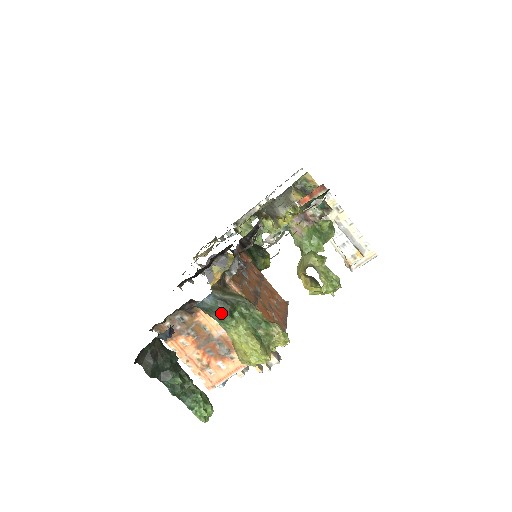
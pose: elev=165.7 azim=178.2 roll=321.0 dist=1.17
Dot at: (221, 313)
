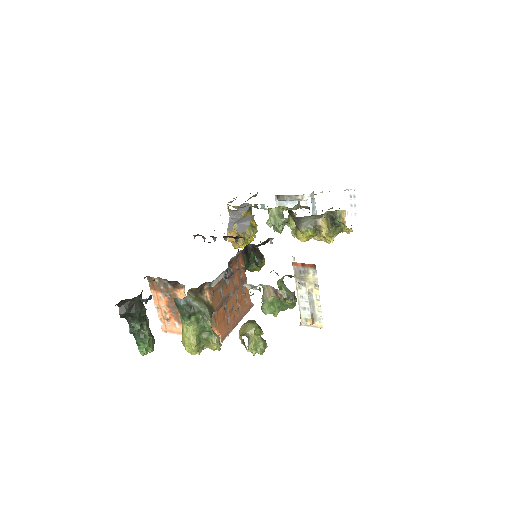
Dot at: (183, 313)
